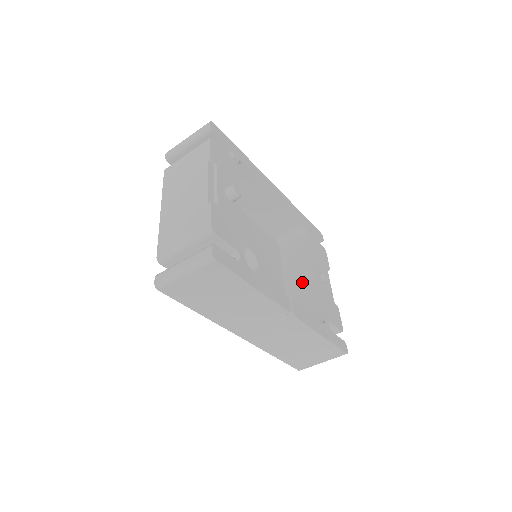
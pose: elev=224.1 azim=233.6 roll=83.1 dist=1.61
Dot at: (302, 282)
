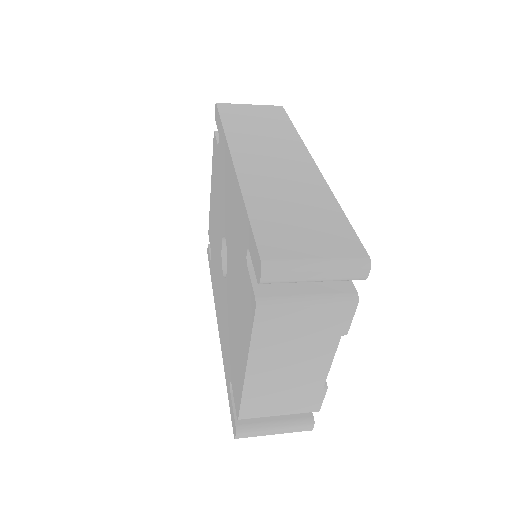
Dot at: occluded
